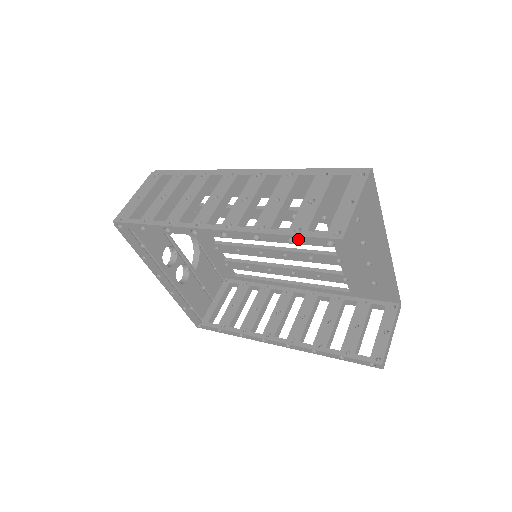
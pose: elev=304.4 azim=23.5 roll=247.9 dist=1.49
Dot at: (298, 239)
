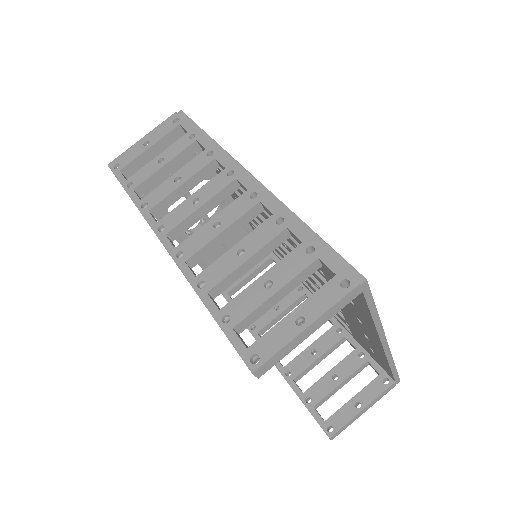
Dot at: (222, 329)
